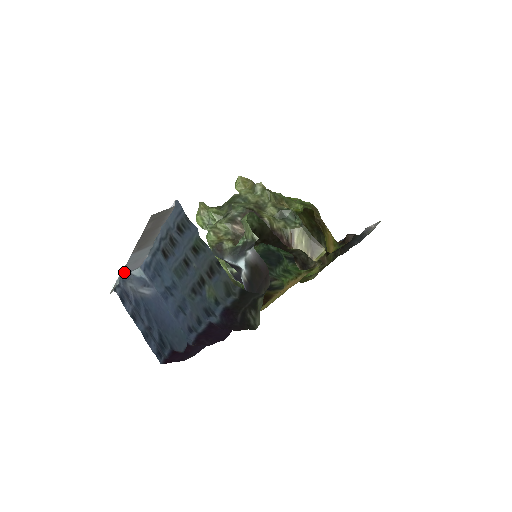
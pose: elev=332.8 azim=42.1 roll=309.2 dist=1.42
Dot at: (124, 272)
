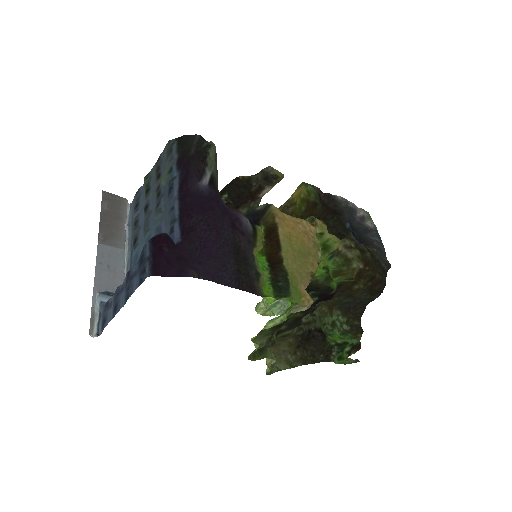
Dot at: (99, 283)
